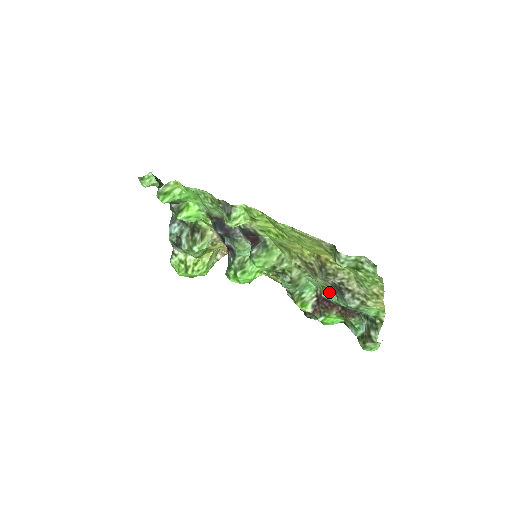
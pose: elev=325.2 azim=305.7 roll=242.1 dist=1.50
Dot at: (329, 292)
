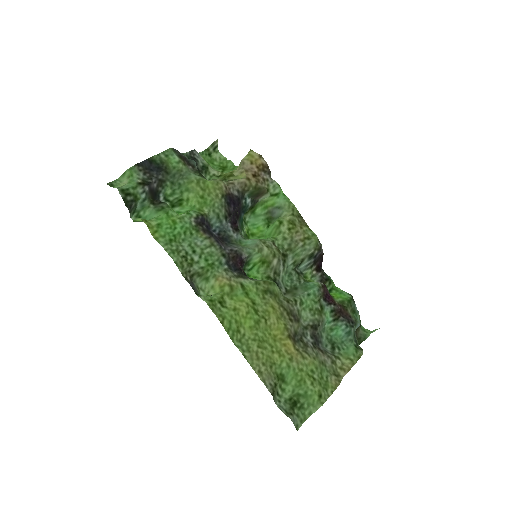
Dot at: (323, 310)
